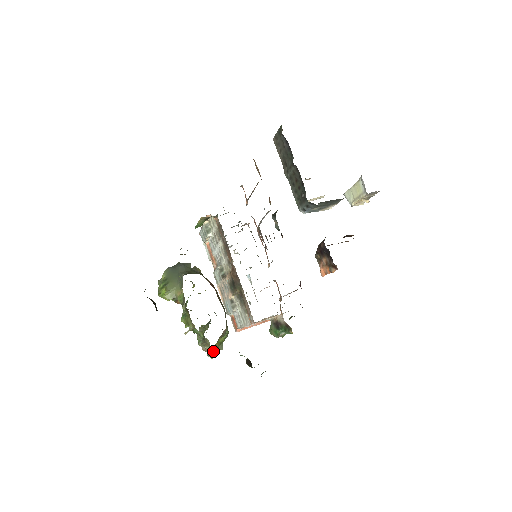
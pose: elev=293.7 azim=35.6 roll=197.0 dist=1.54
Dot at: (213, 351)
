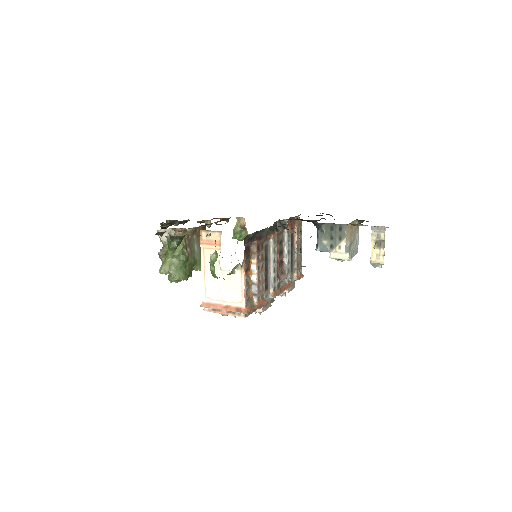
Dot at: (165, 263)
